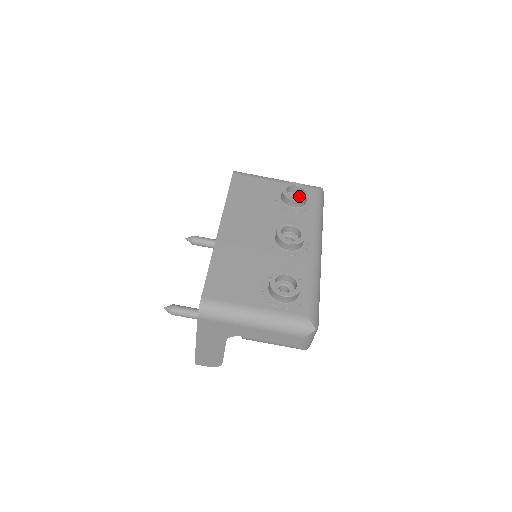
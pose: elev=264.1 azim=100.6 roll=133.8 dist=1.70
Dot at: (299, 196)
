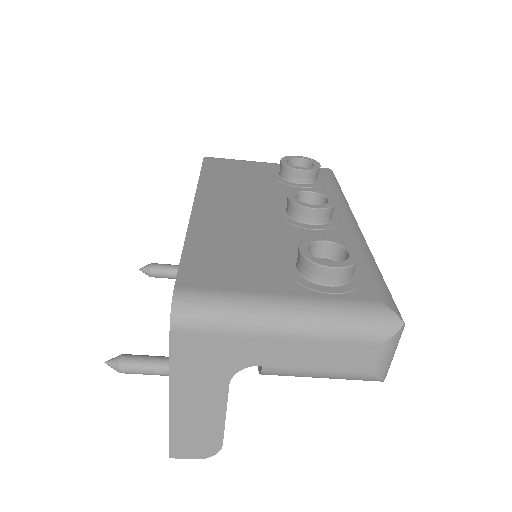
Dot at: occluded
